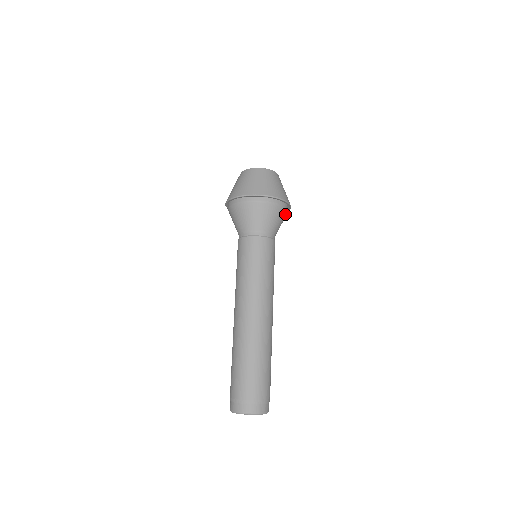
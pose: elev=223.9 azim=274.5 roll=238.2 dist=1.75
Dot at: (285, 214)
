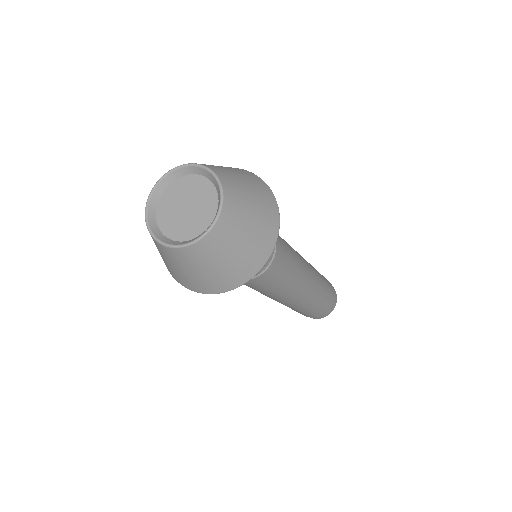
Dot at: occluded
